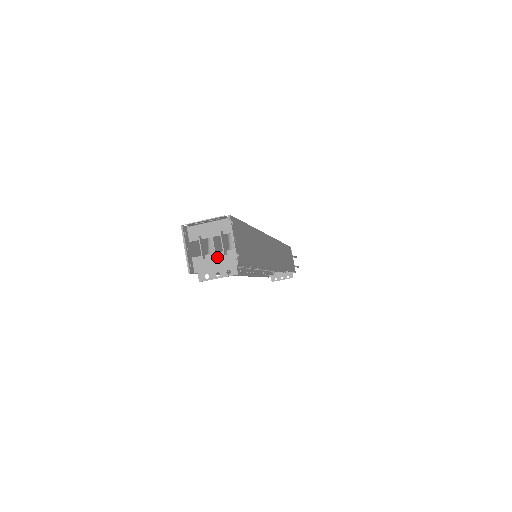
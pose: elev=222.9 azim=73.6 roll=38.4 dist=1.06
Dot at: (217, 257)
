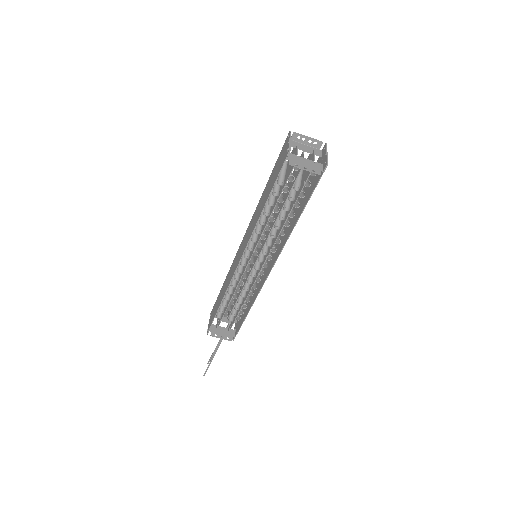
Dot at: (307, 161)
